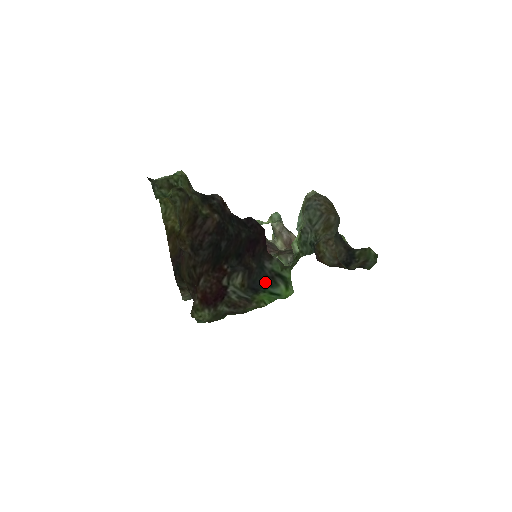
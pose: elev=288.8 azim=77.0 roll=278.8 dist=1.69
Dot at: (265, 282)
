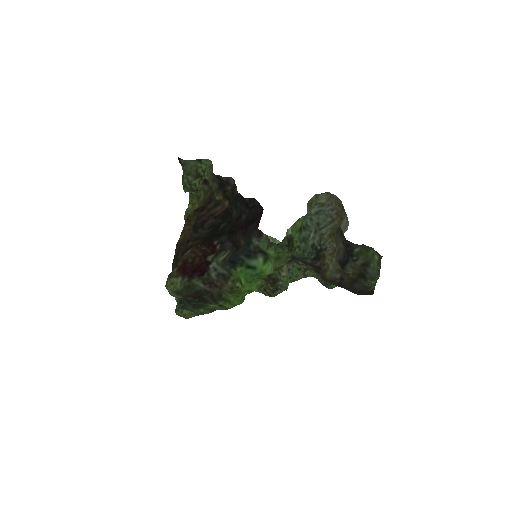
Dot at: (245, 254)
